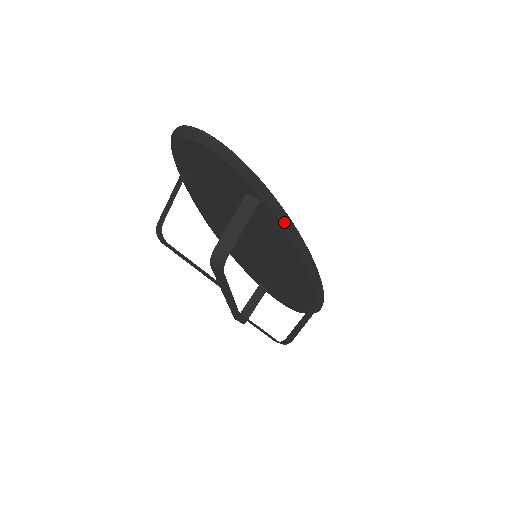
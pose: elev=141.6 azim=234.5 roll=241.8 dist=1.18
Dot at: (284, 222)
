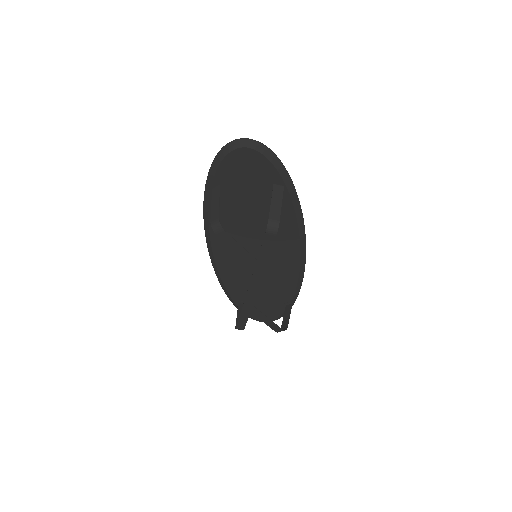
Dot at: (295, 203)
